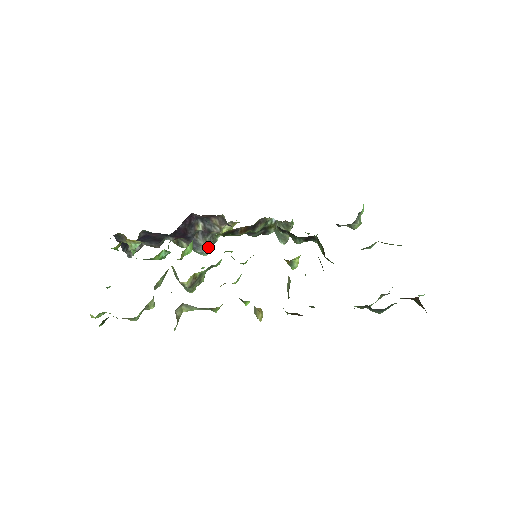
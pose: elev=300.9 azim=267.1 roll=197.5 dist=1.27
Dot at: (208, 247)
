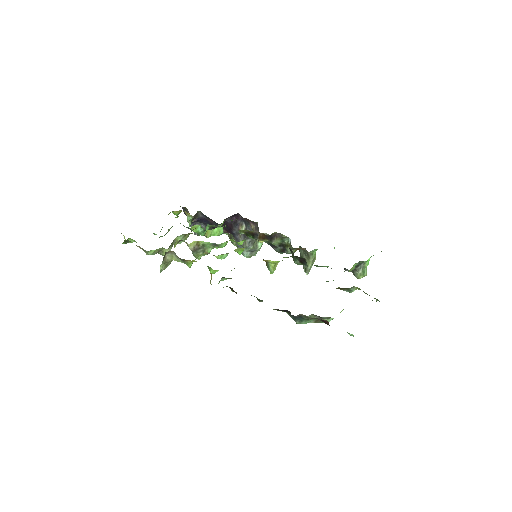
Dot at: (246, 249)
